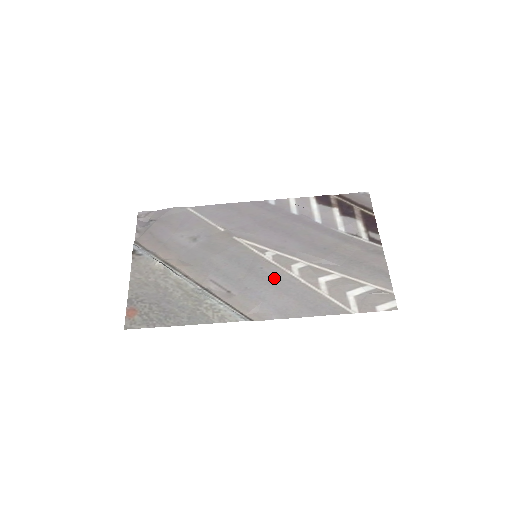
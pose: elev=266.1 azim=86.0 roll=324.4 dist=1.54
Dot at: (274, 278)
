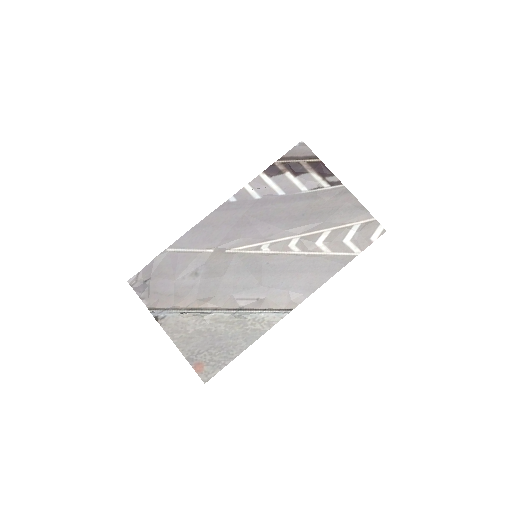
Dot at: (283, 265)
